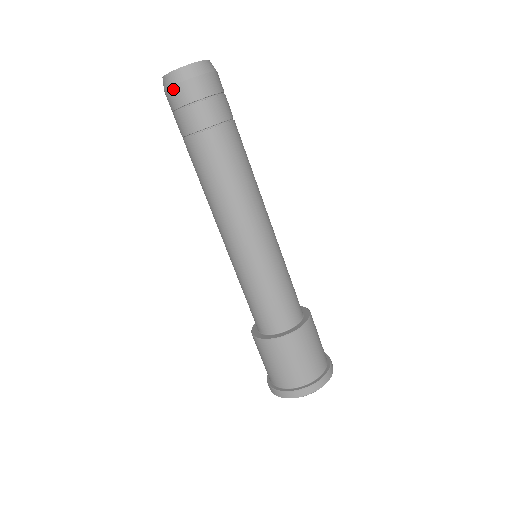
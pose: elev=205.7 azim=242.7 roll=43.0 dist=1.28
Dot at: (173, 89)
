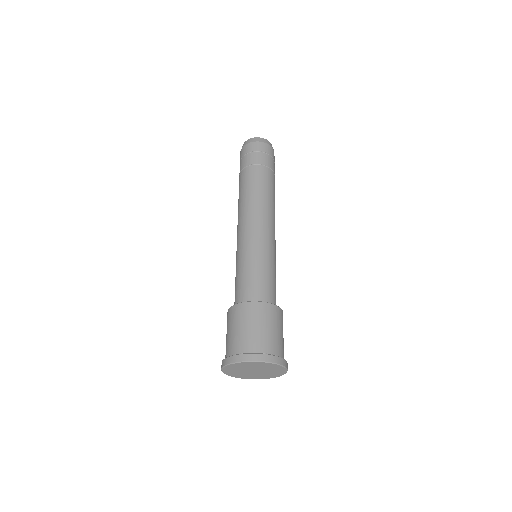
Dot at: (254, 143)
